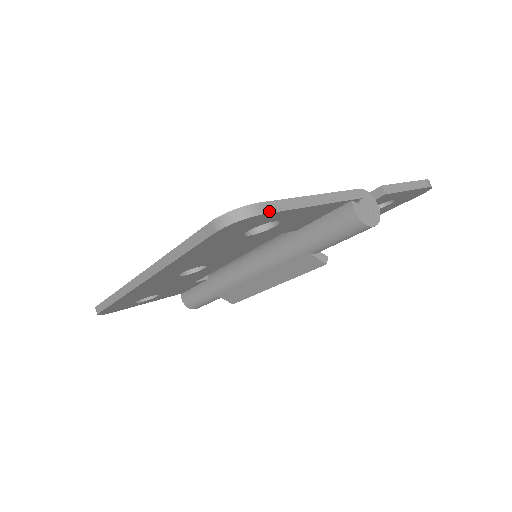
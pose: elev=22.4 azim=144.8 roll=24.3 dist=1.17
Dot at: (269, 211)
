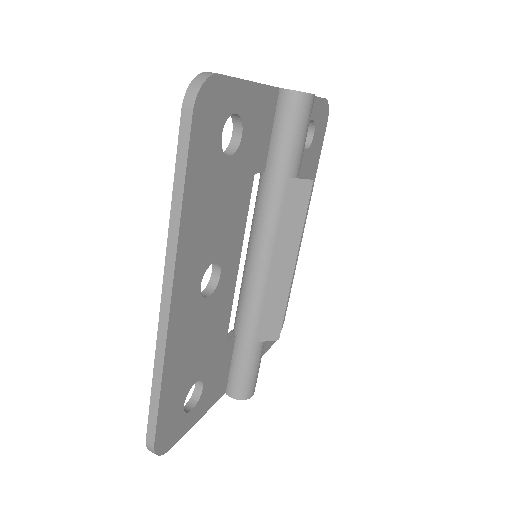
Dot at: (221, 74)
